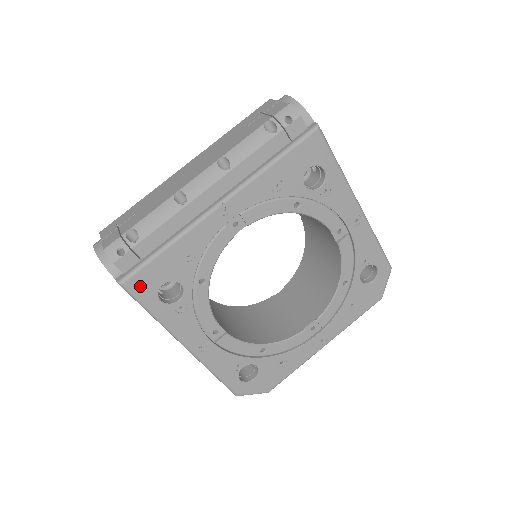
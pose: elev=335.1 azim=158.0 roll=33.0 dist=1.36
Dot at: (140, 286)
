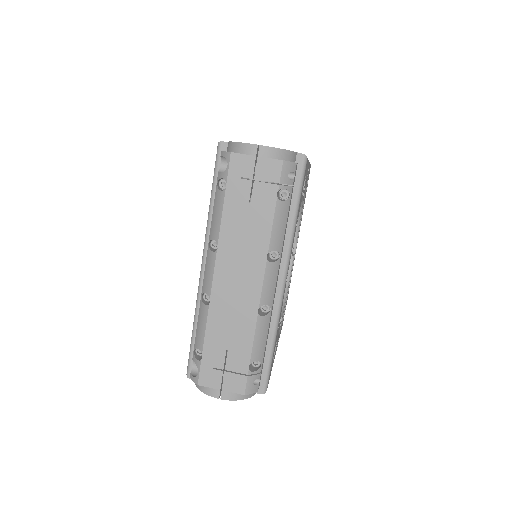
Dot at: occluded
